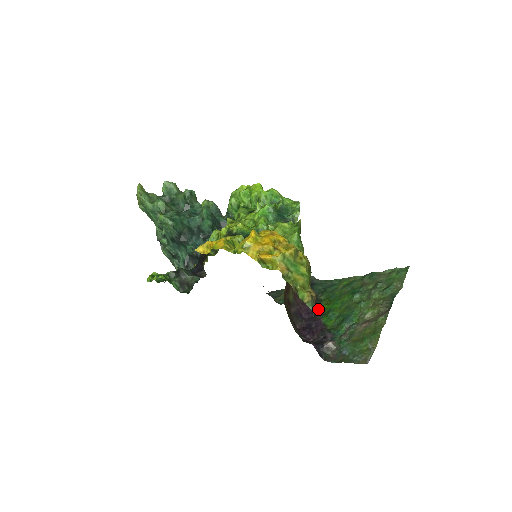
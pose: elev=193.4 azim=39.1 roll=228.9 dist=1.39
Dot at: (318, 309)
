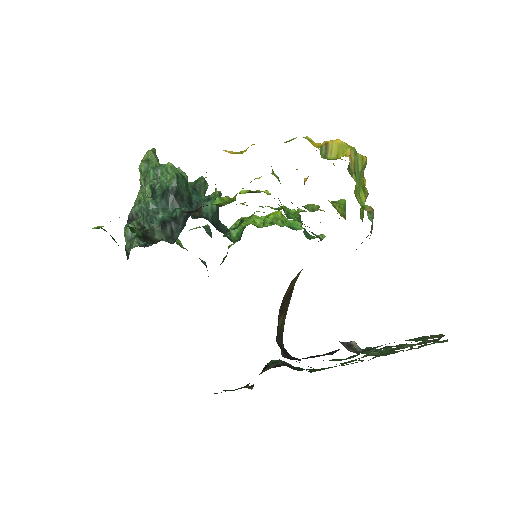
Dot at: occluded
